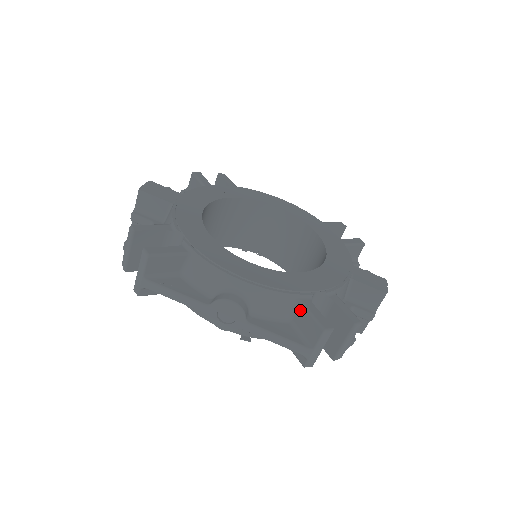
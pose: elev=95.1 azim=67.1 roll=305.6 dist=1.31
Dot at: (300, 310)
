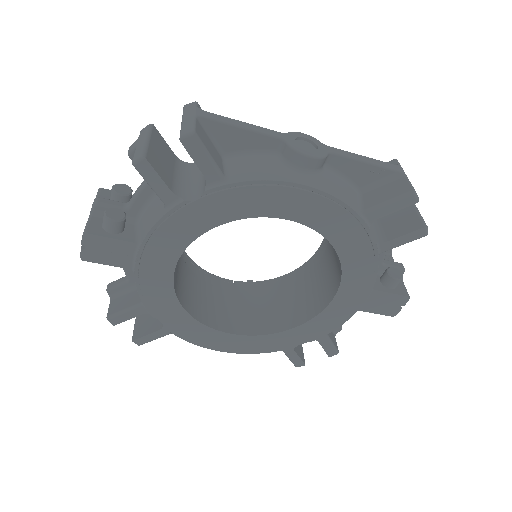
Dot at: occluded
